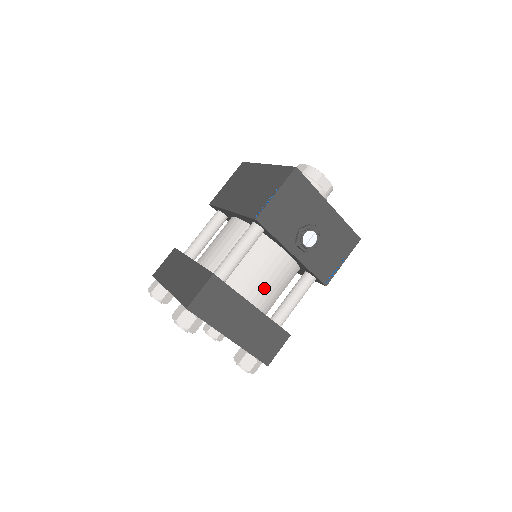
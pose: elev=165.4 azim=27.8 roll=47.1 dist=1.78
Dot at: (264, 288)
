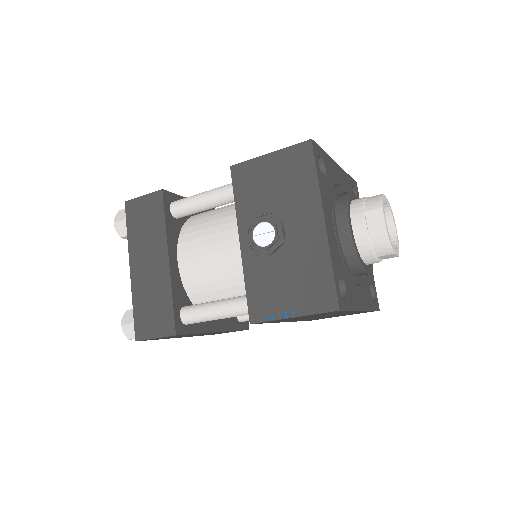
Dot at: (200, 260)
